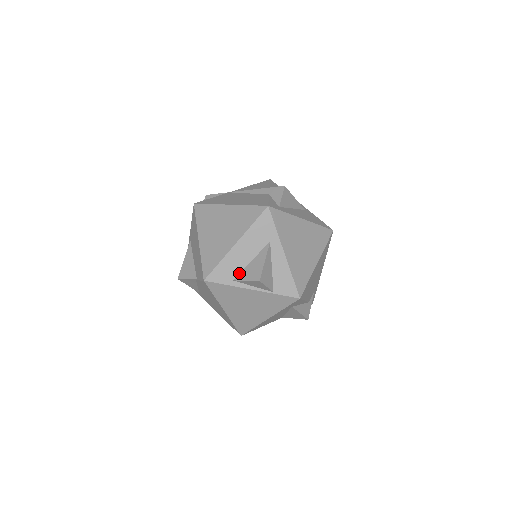
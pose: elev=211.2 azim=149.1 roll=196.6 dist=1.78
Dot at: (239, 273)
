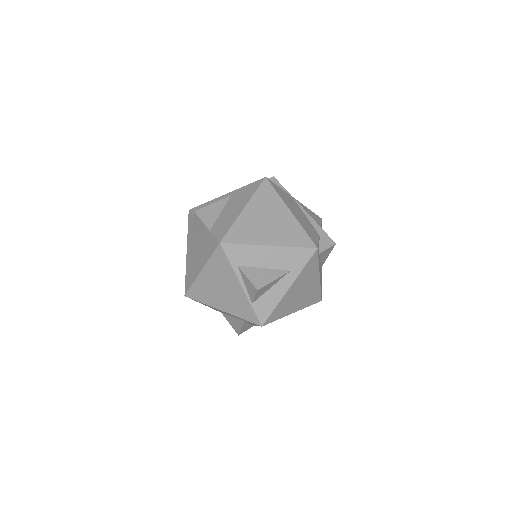
Dot at: (247, 266)
